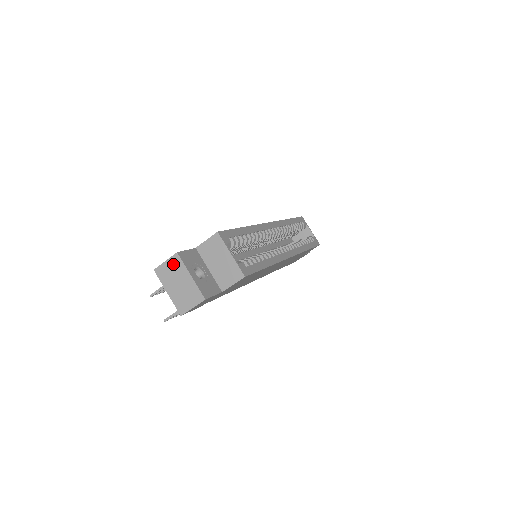
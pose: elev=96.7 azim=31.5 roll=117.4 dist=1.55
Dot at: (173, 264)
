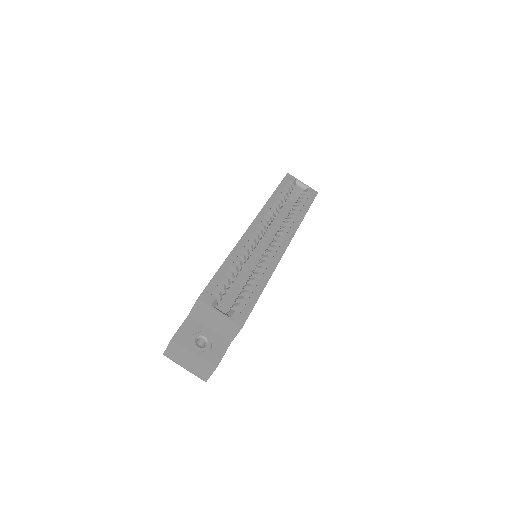
Dot at: (174, 348)
